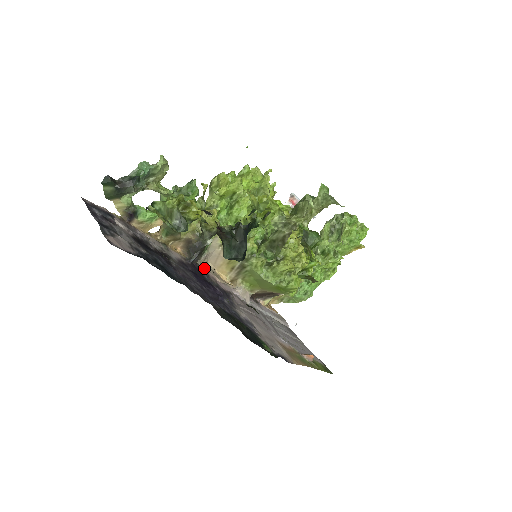
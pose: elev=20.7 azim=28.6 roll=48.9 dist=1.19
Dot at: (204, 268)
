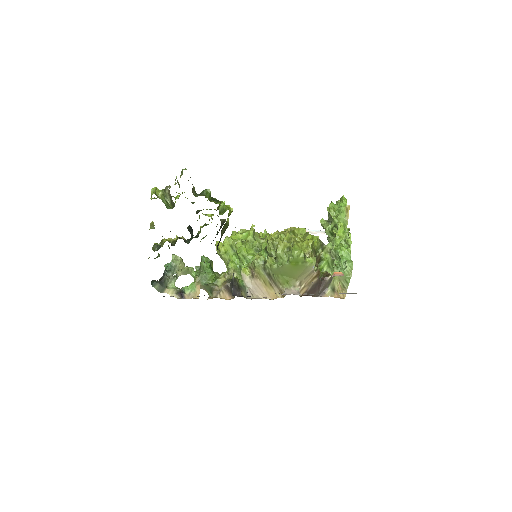
Dot at: occluded
